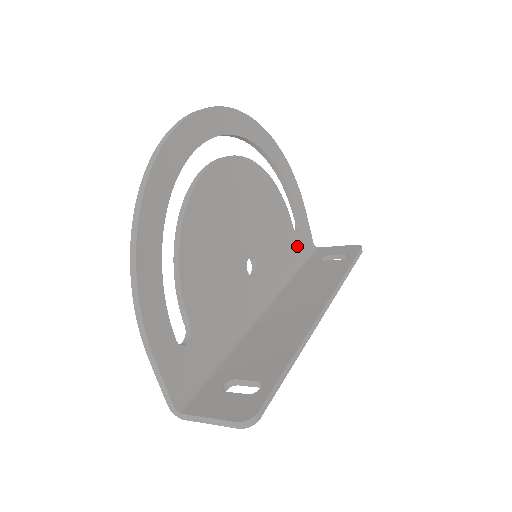
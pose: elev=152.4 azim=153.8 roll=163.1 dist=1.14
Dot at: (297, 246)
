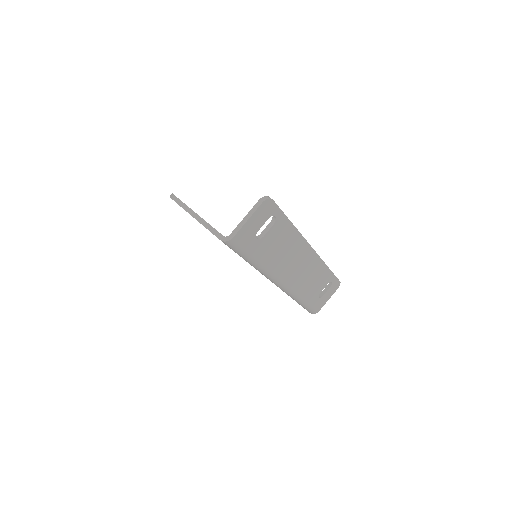
Dot at: occluded
